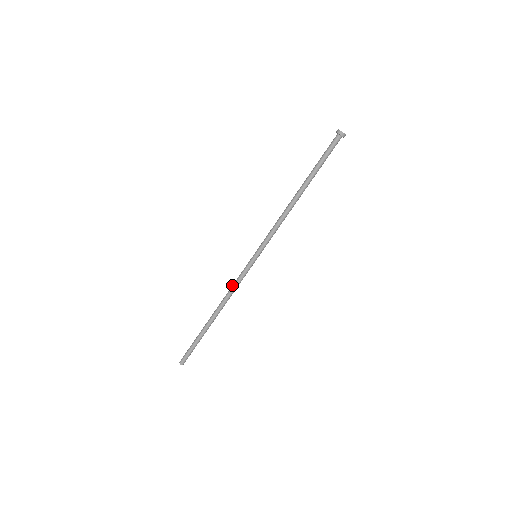
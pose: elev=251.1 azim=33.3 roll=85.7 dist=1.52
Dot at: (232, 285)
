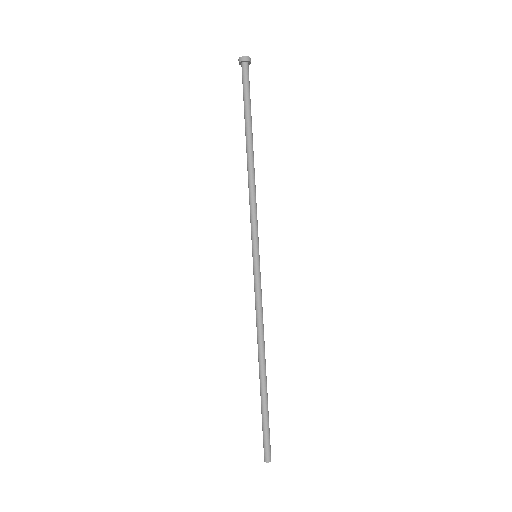
Dot at: occluded
